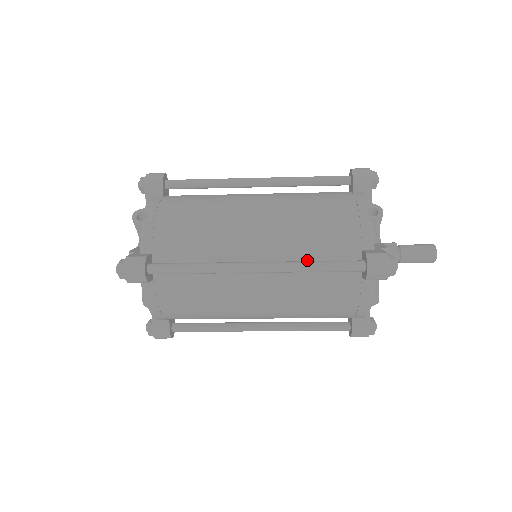
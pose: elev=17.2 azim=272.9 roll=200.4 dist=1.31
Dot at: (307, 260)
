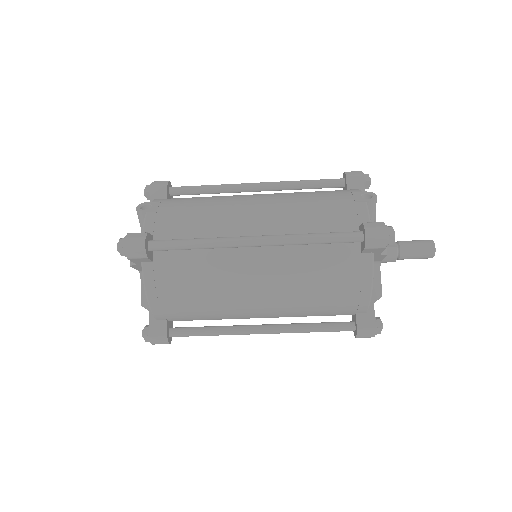
Dot at: occluded
